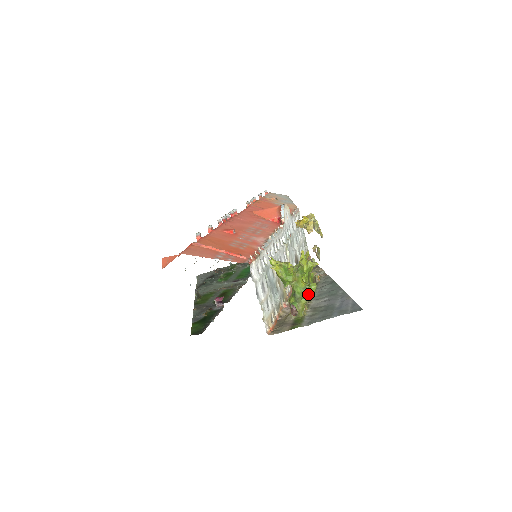
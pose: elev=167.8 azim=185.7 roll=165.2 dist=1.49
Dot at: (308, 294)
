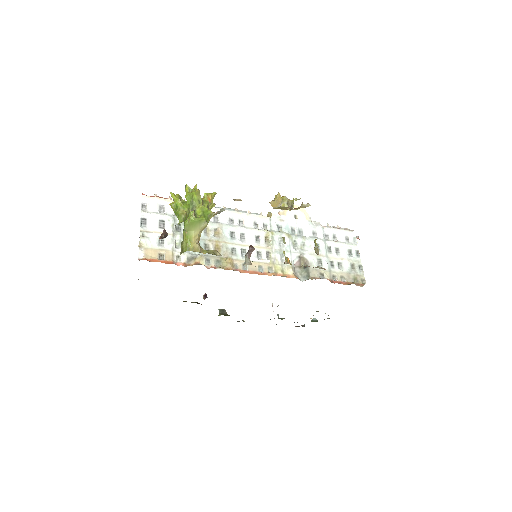
Dot at: (186, 222)
